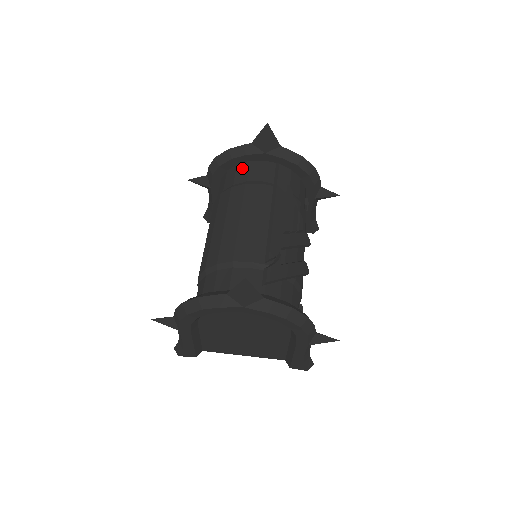
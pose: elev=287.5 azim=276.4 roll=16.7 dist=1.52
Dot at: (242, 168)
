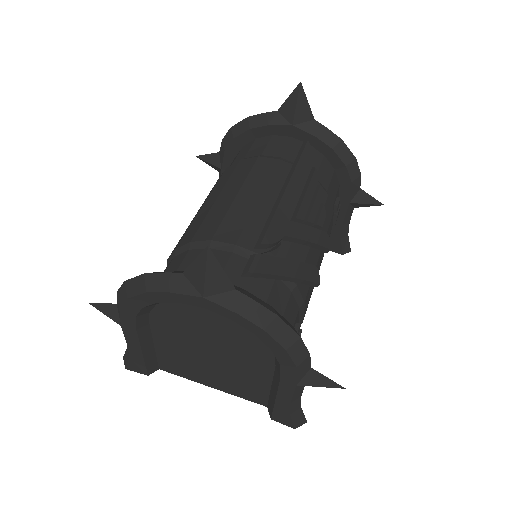
Dot at: (260, 142)
